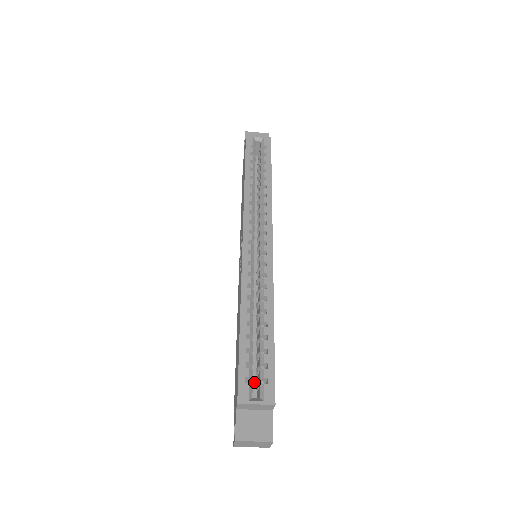
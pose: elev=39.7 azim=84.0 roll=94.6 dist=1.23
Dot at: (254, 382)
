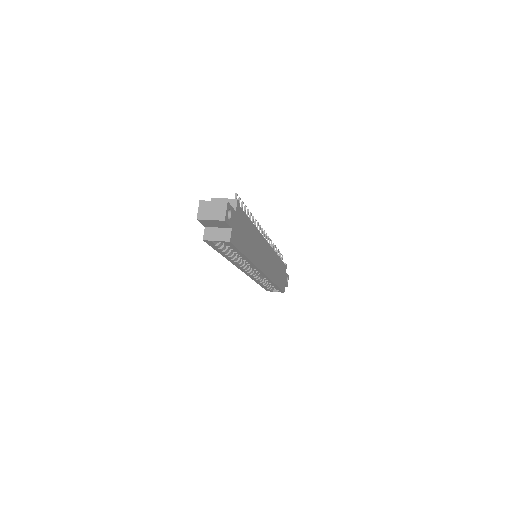
Dot at: occluded
